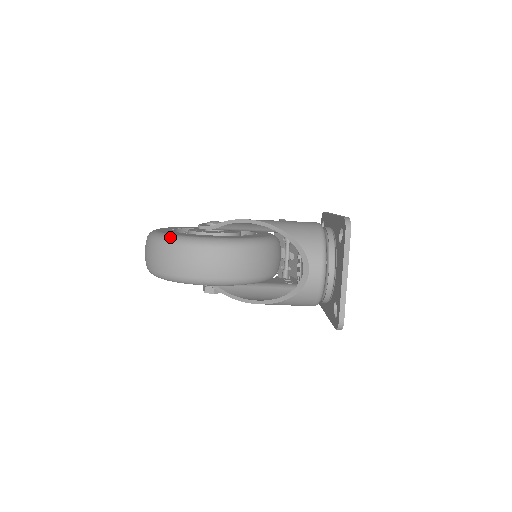
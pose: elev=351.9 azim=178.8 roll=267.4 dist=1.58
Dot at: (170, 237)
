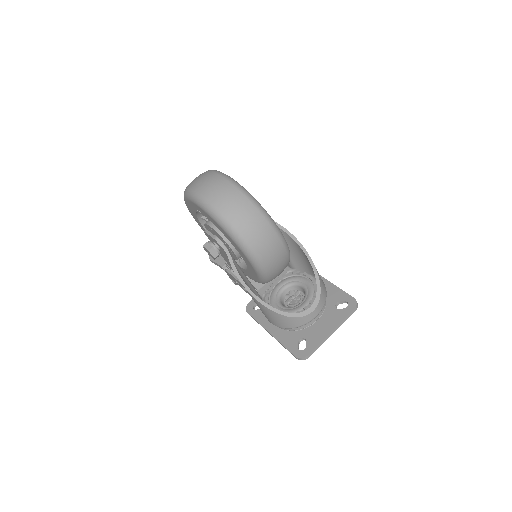
Dot at: (264, 209)
